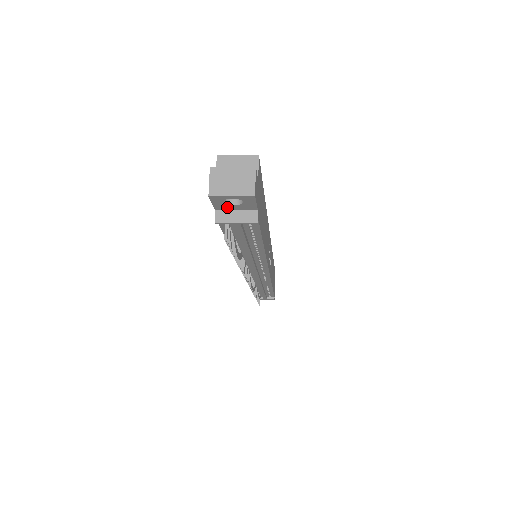
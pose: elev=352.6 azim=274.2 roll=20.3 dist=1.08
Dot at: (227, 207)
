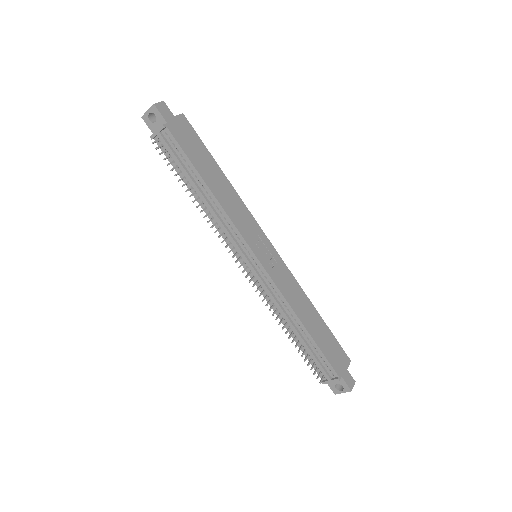
Dot at: (155, 128)
